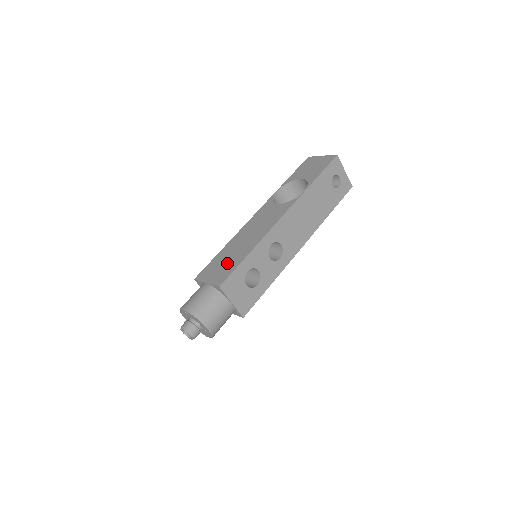
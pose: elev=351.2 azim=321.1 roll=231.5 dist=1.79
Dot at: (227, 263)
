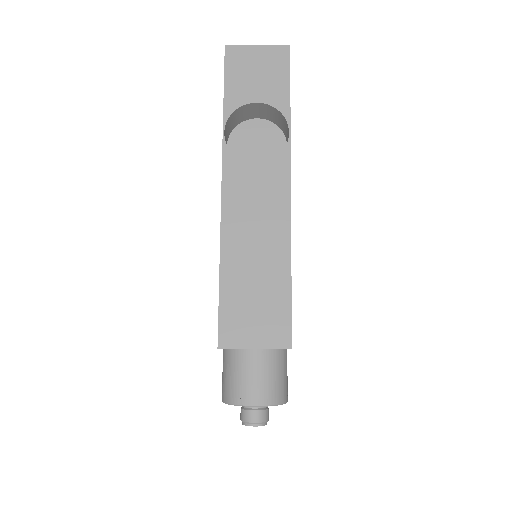
Dot at: (263, 302)
